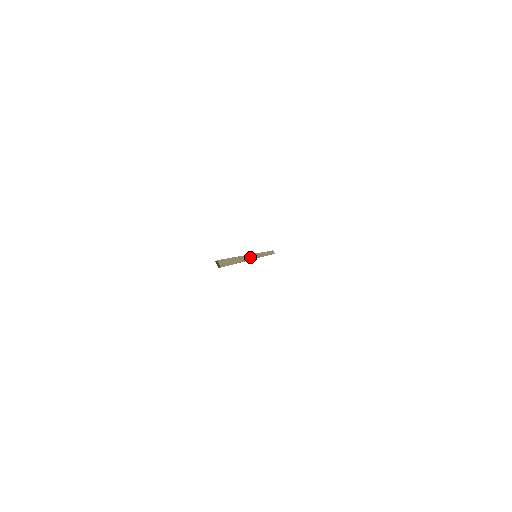
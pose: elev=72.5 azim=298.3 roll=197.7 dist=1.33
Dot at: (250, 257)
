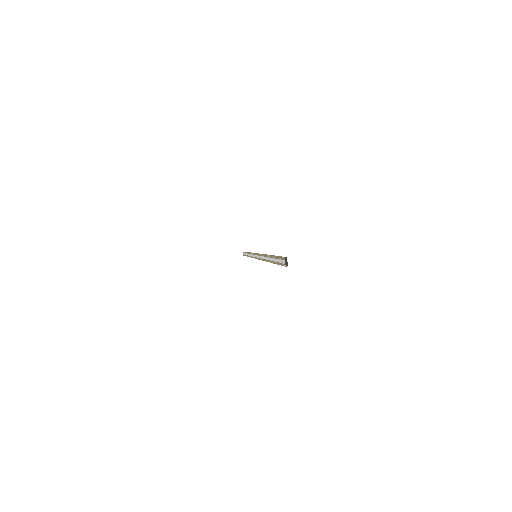
Dot at: occluded
